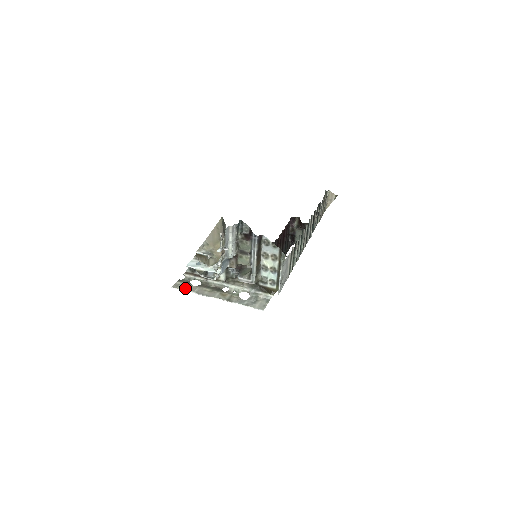
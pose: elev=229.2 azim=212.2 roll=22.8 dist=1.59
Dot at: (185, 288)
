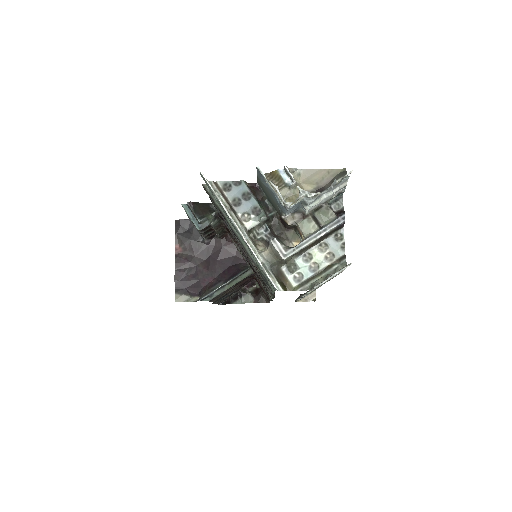
Dot at: occluded
